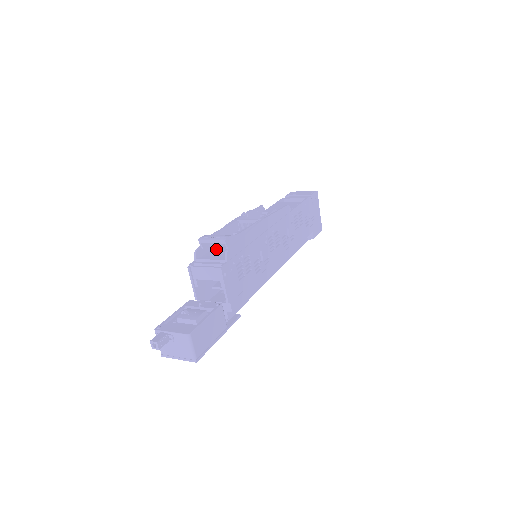
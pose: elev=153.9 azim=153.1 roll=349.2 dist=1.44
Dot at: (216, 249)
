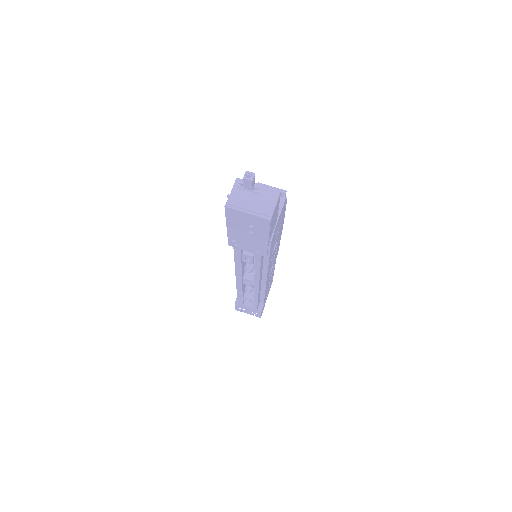
Dot at: occluded
